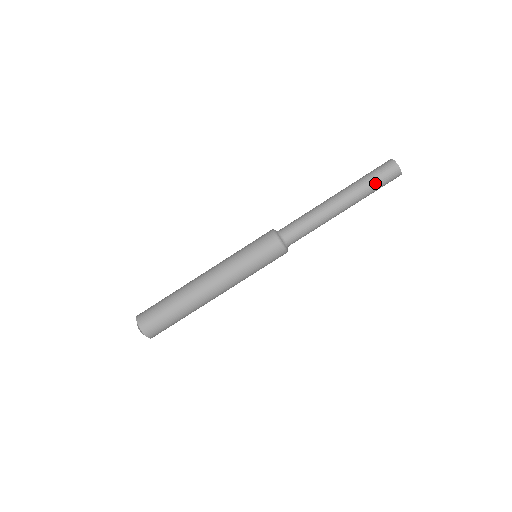
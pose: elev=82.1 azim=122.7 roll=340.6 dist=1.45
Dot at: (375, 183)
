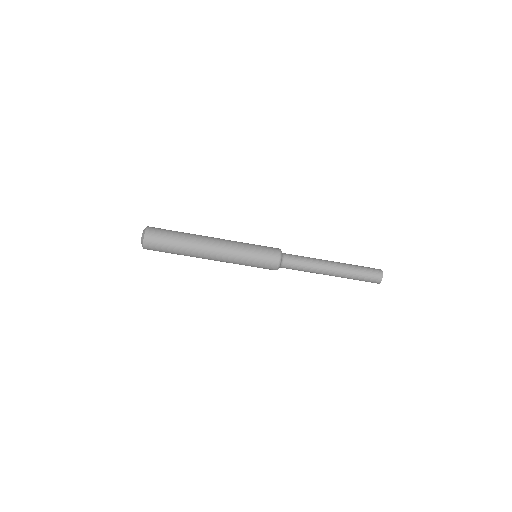
Dot at: (361, 277)
